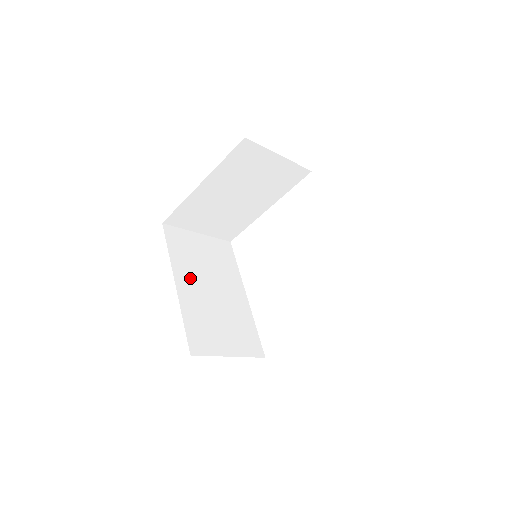
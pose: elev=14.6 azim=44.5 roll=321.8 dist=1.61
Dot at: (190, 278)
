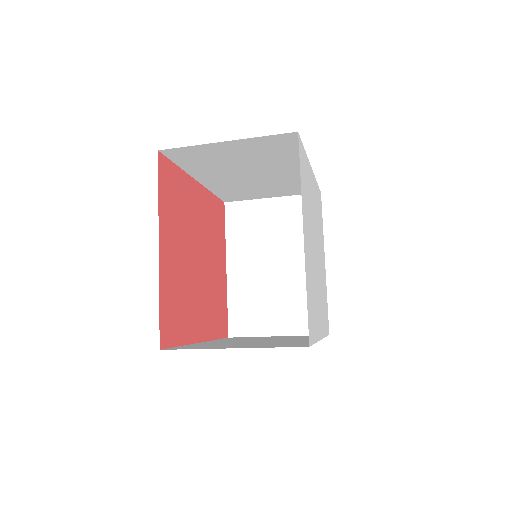
Dot at: occluded
